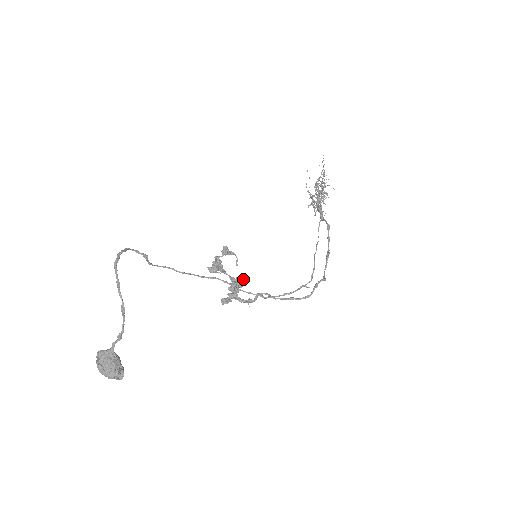
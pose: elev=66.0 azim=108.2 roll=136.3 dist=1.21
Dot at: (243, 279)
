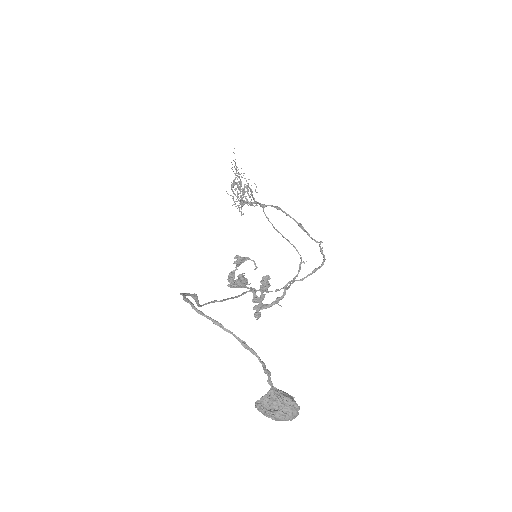
Dot at: (268, 279)
